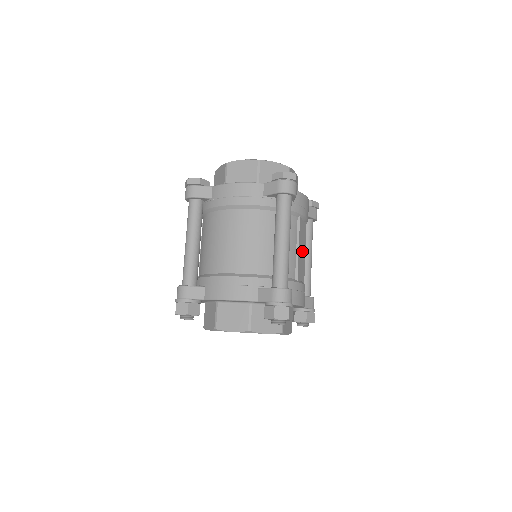
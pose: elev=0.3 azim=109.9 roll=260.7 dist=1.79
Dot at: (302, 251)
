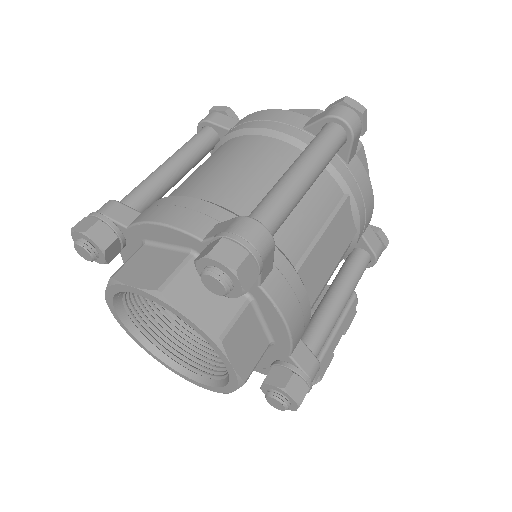
Dot at: (330, 251)
